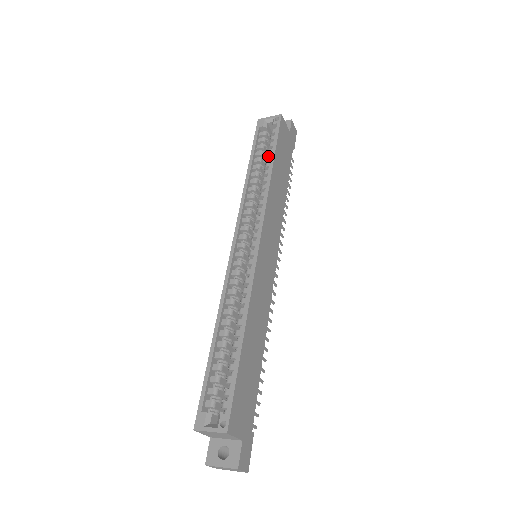
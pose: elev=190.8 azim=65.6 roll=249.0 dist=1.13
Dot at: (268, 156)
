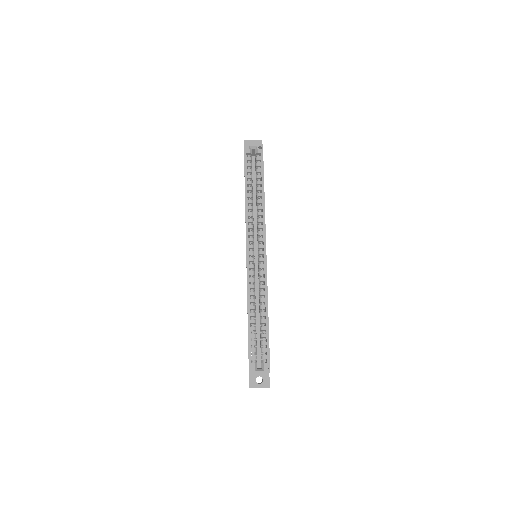
Dot at: (258, 181)
